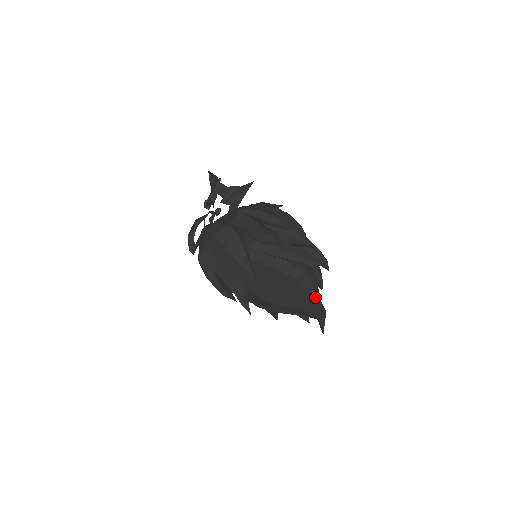
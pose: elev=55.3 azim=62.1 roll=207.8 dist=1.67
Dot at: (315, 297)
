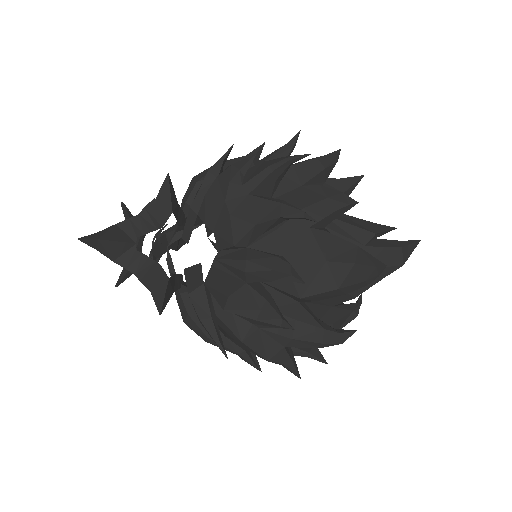
Dot at: occluded
